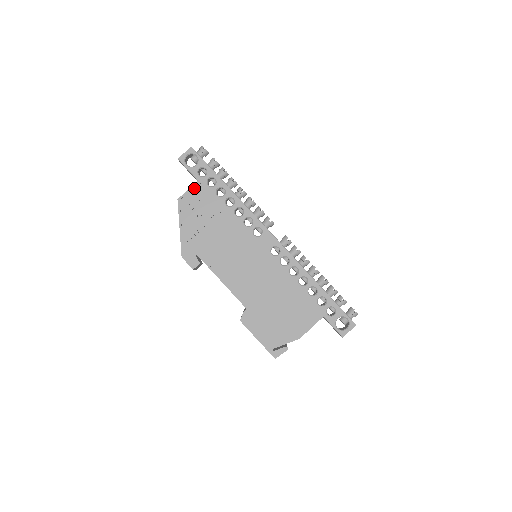
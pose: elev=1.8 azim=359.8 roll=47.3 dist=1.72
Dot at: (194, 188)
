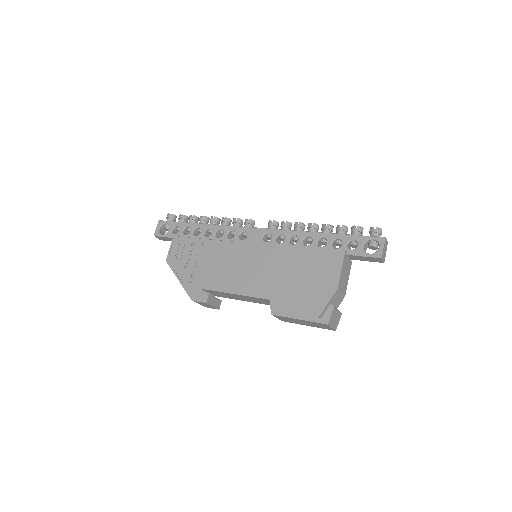
Dot at: (174, 243)
